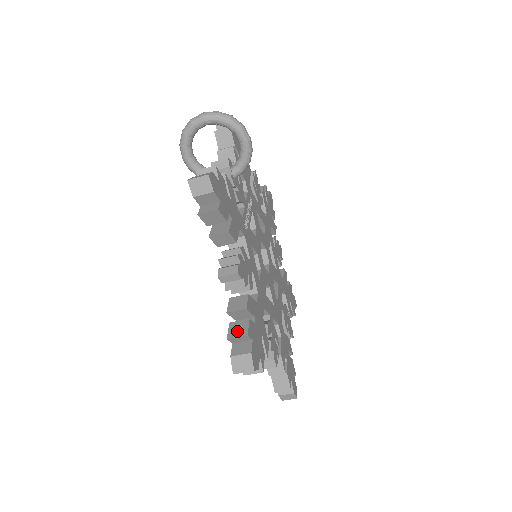
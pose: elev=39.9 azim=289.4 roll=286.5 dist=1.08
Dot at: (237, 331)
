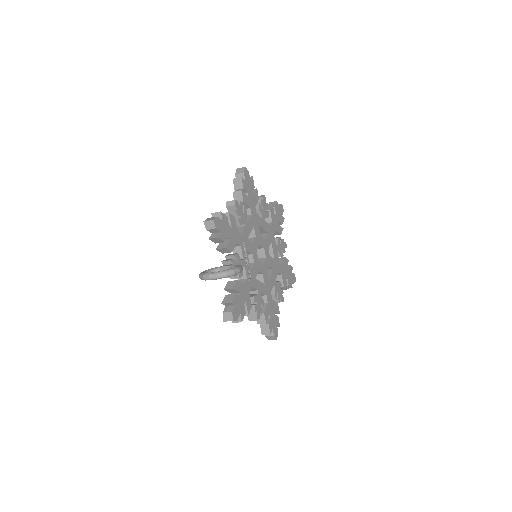
Dot at: (265, 331)
